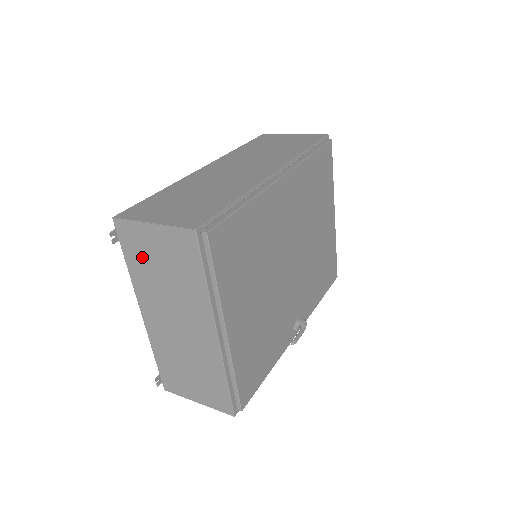
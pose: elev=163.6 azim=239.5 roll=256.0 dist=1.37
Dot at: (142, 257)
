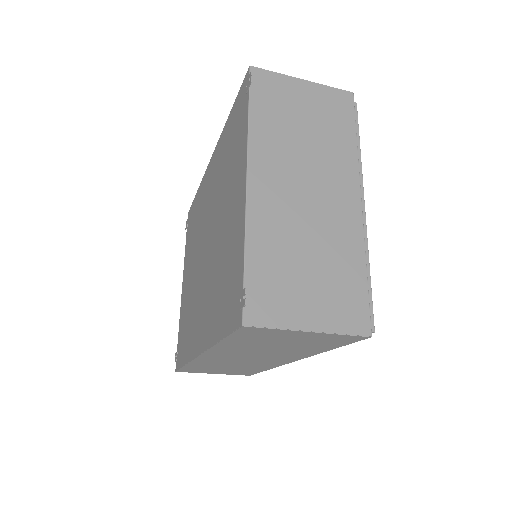
Dot at: (278, 109)
